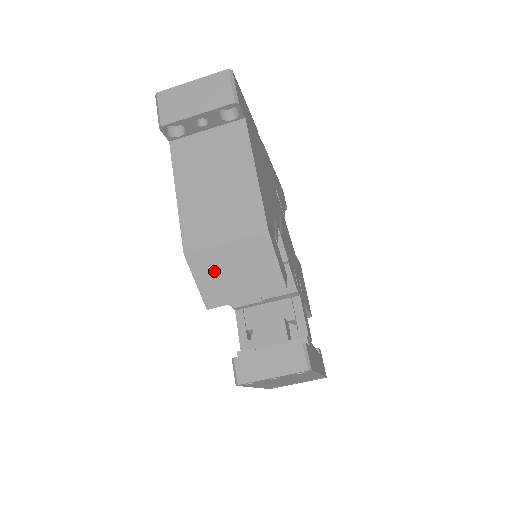
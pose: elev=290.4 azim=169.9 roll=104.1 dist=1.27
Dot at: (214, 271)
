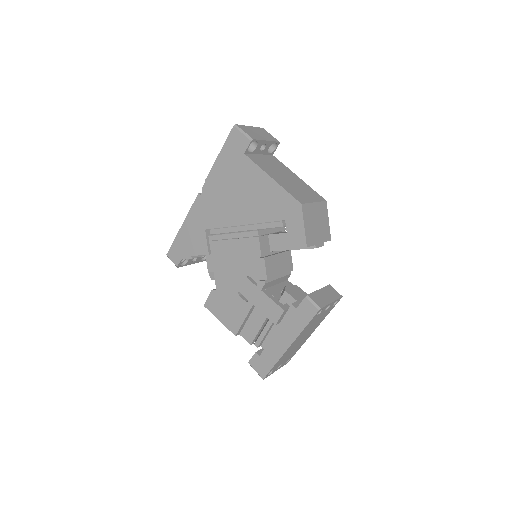
Dot at: (310, 220)
